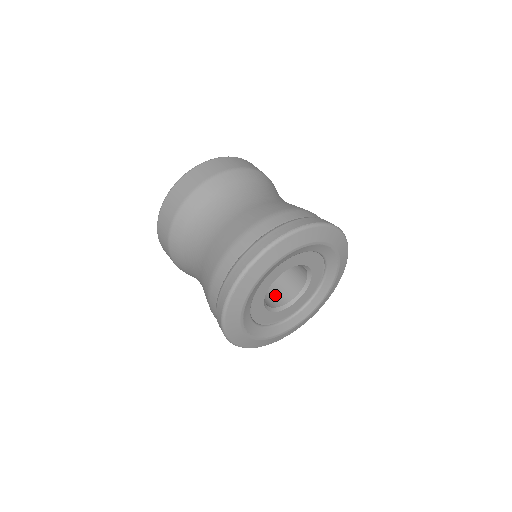
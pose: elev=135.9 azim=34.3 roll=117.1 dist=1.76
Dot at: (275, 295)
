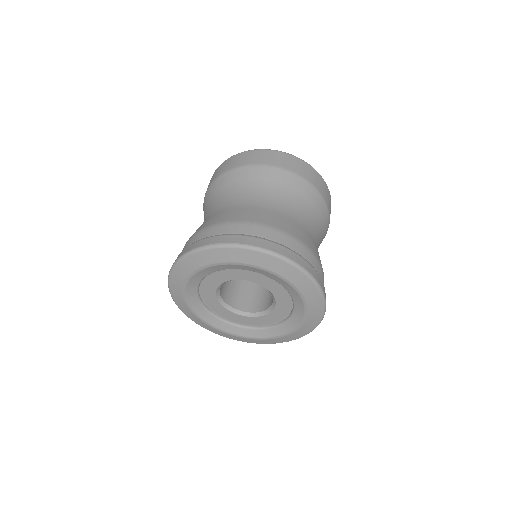
Dot at: (256, 300)
